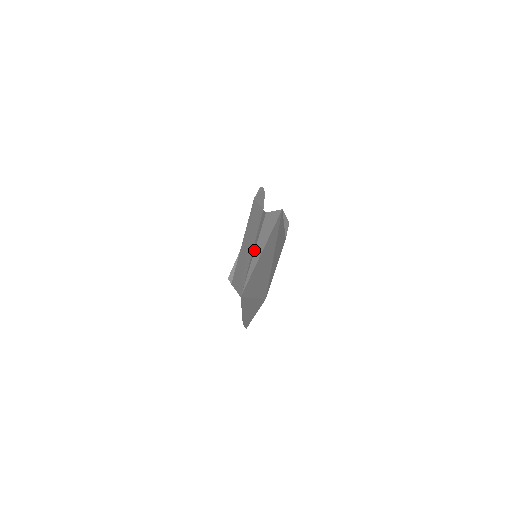
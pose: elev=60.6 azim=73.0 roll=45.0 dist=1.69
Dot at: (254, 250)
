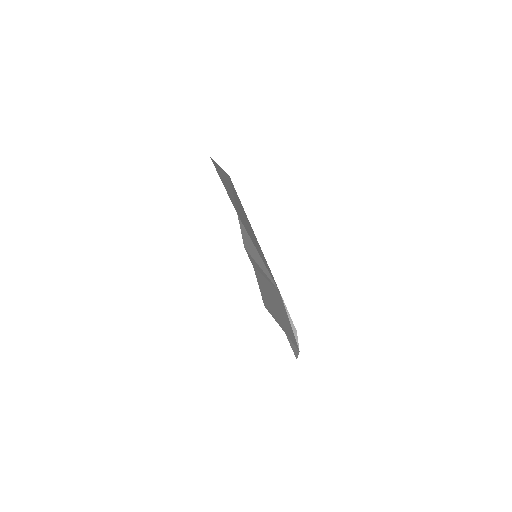
Dot at: (258, 266)
